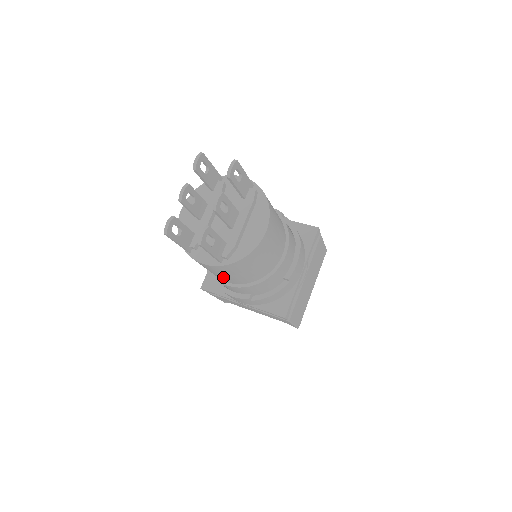
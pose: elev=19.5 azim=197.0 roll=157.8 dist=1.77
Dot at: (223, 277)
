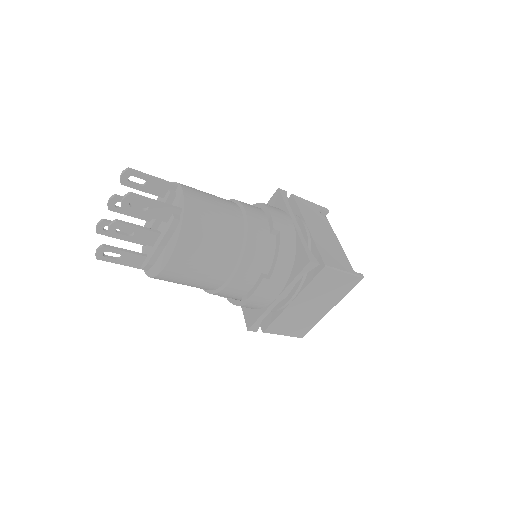
Dot at: occluded
